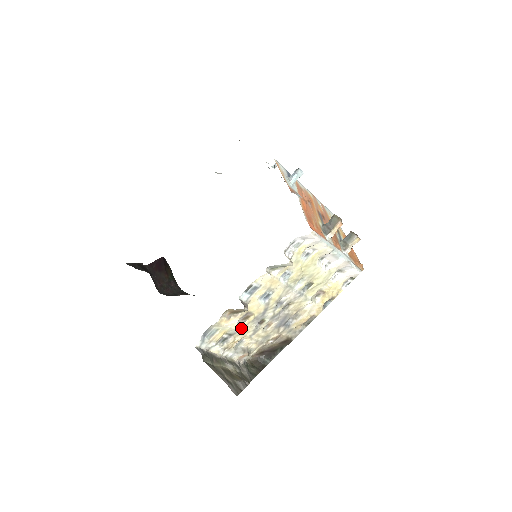
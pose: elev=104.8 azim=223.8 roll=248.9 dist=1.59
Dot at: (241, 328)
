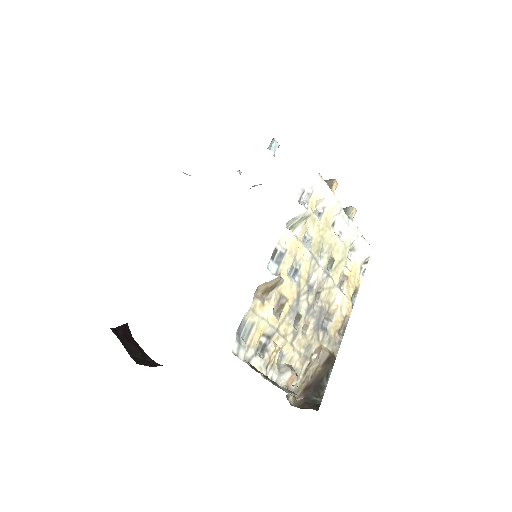
Dot at: (278, 325)
